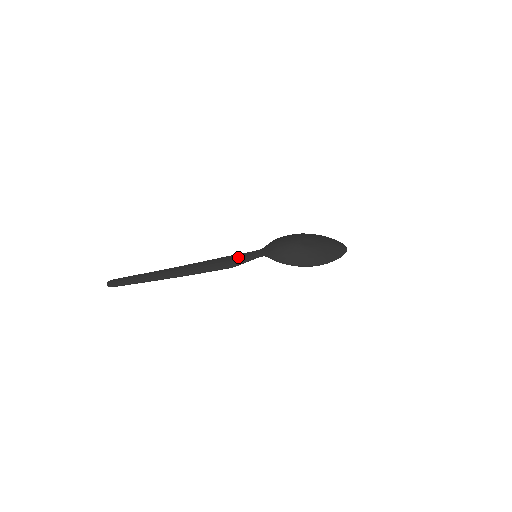
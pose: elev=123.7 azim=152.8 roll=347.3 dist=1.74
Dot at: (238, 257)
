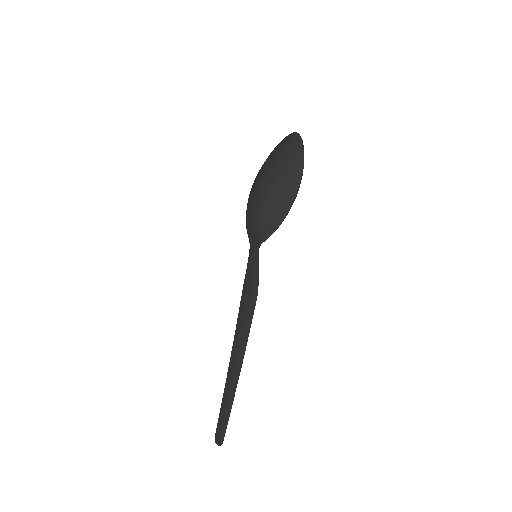
Dot at: (248, 279)
